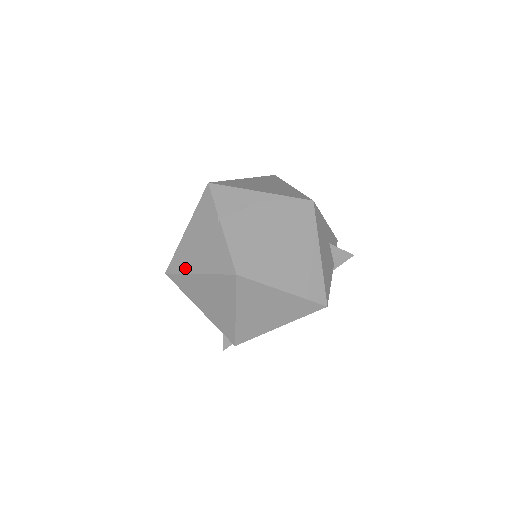
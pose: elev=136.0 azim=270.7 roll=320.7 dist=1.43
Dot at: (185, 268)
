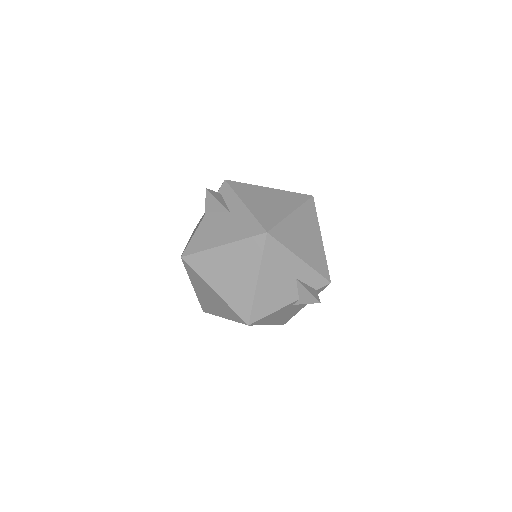
Dot at: occluded
